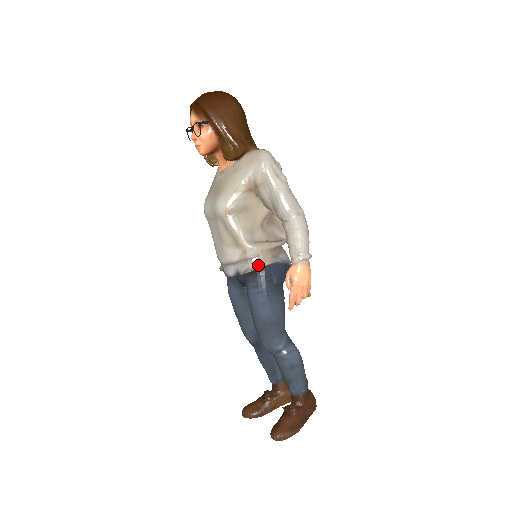
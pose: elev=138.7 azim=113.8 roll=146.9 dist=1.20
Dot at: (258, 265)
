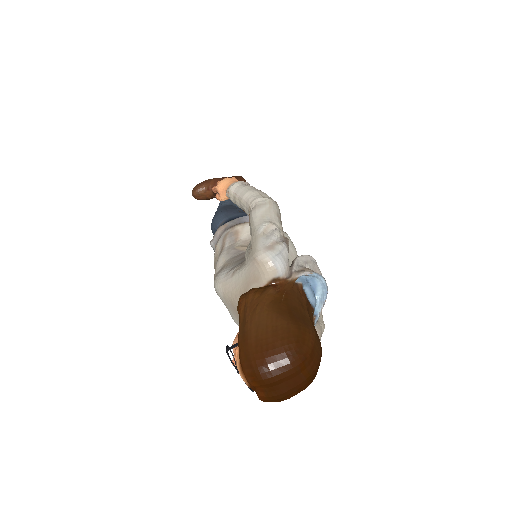
Dot at: occluded
